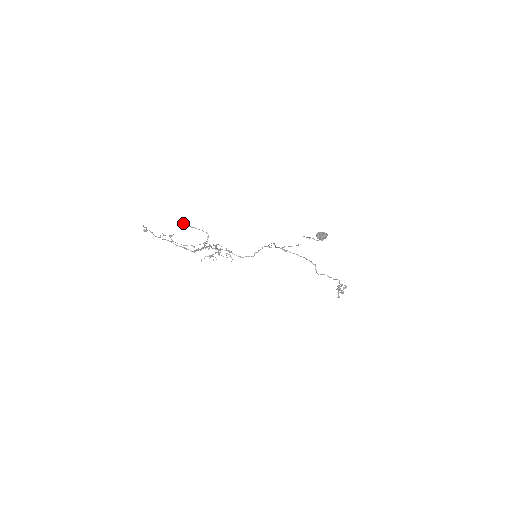
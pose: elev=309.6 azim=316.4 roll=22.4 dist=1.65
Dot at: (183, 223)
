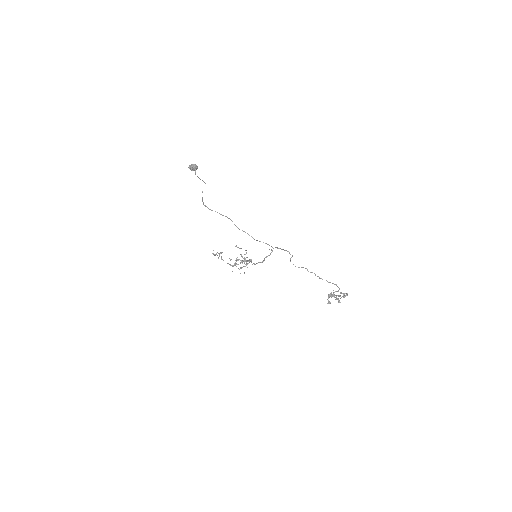
Dot at: (236, 246)
